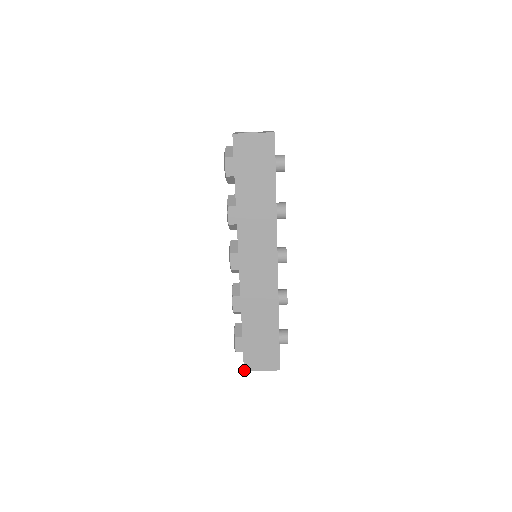
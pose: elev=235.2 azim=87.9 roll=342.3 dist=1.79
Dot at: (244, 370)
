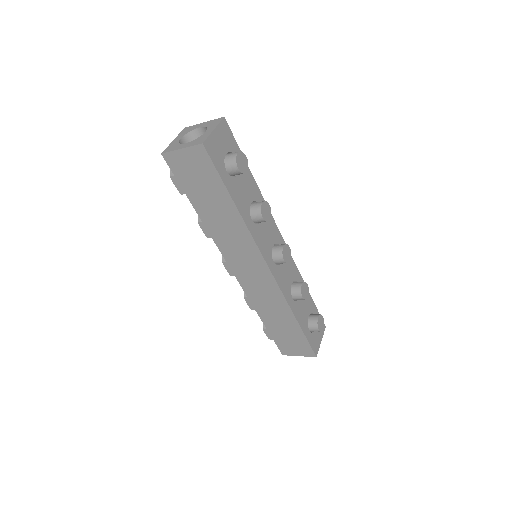
Dot at: (282, 354)
